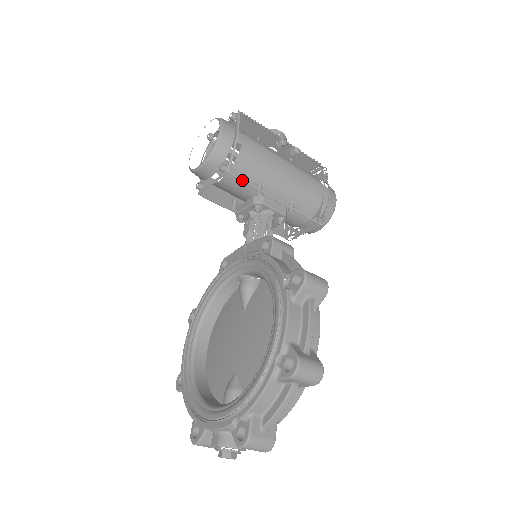
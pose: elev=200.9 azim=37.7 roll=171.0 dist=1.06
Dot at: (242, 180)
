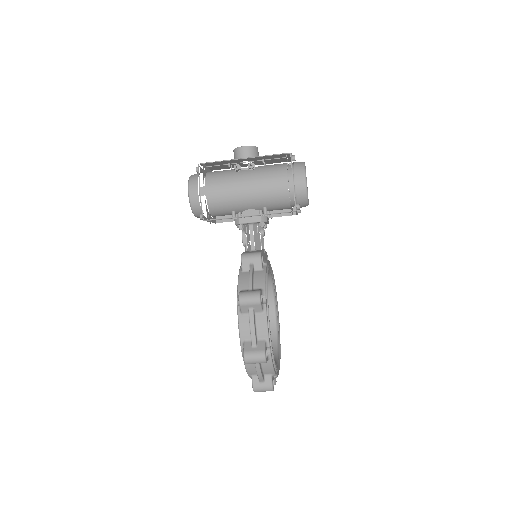
Dot at: (215, 219)
